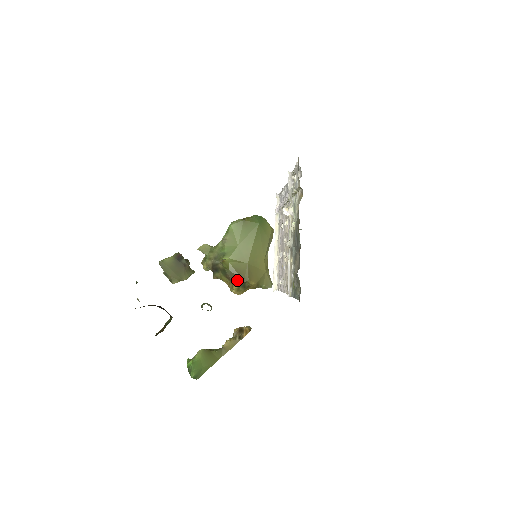
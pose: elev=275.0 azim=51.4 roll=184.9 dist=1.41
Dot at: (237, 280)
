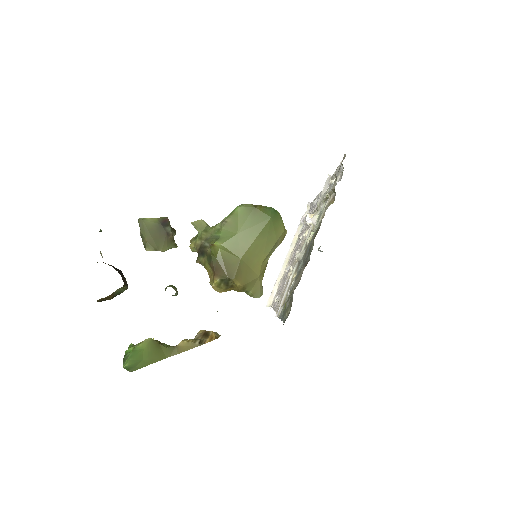
Dot at: (221, 273)
